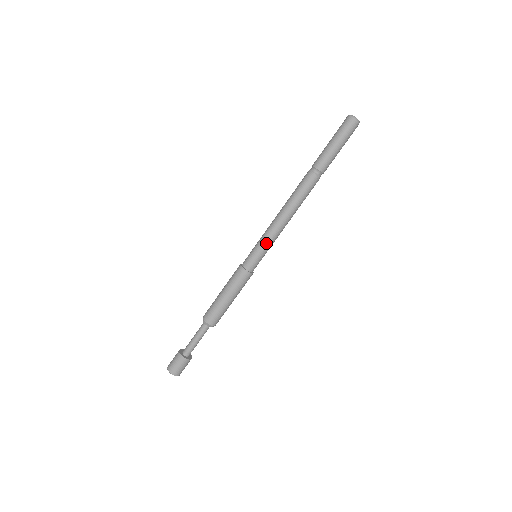
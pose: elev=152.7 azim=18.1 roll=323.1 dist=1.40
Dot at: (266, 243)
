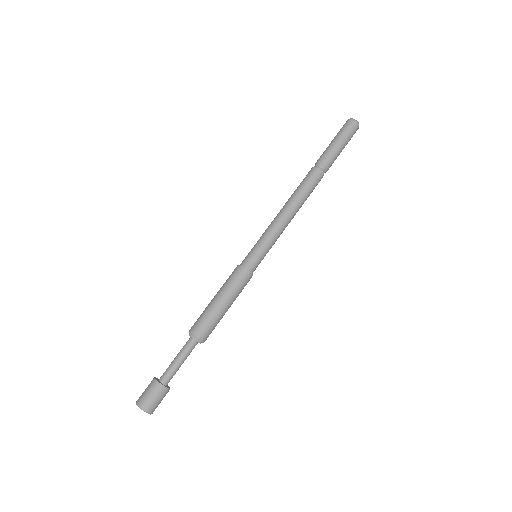
Dot at: (273, 242)
